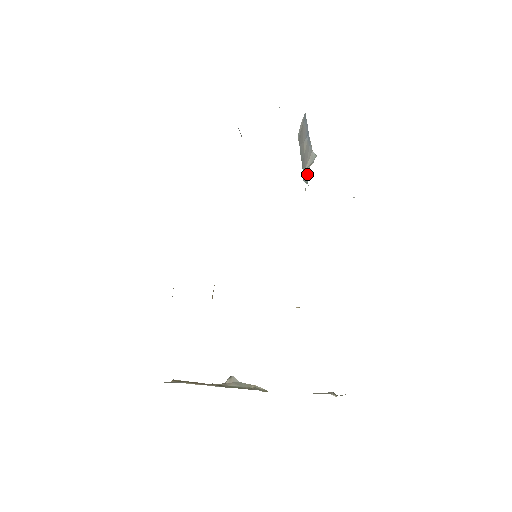
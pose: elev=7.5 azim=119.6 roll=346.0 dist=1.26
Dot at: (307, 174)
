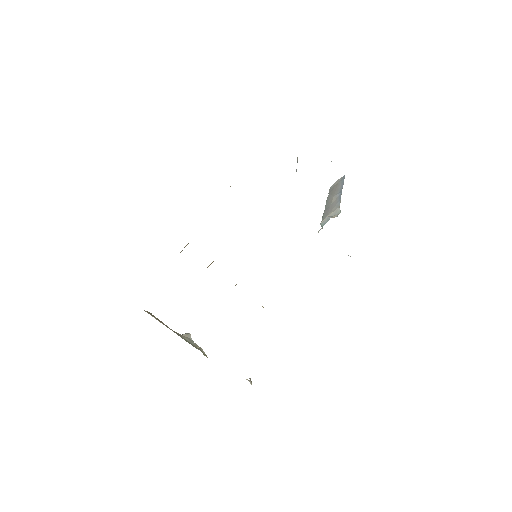
Dot at: (326, 221)
